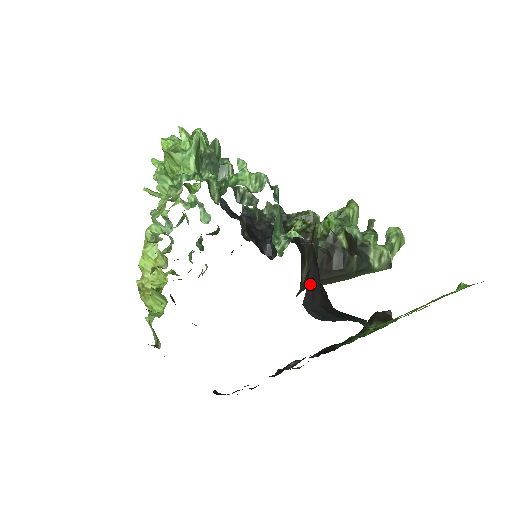
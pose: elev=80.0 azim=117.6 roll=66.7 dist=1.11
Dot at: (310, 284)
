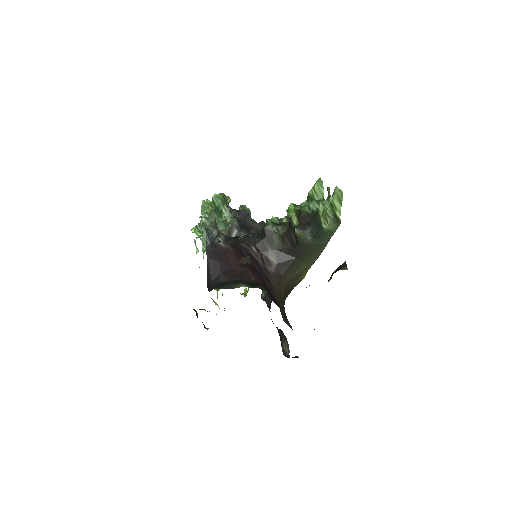
Dot at: (209, 271)
